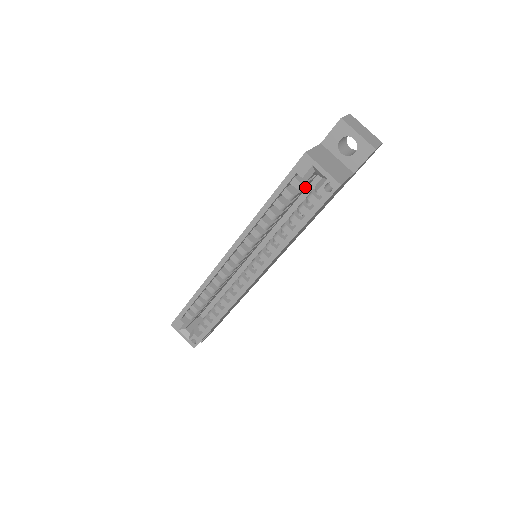
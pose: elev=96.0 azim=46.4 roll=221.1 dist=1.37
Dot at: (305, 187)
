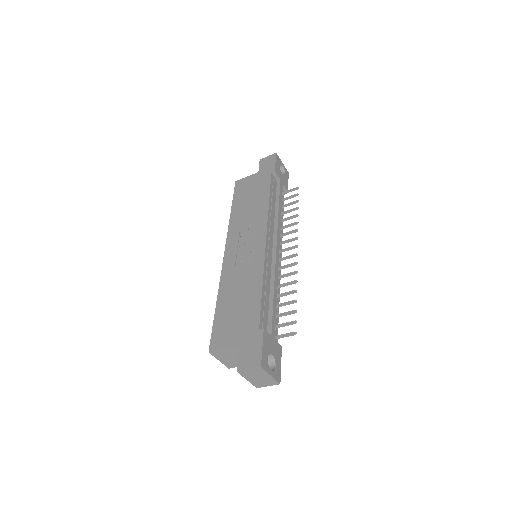
Dot at: occluded
